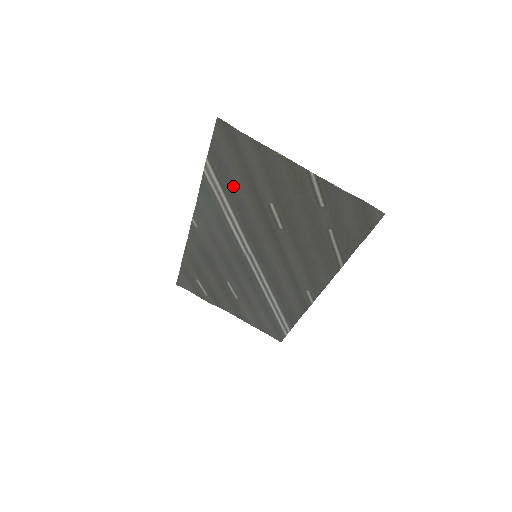
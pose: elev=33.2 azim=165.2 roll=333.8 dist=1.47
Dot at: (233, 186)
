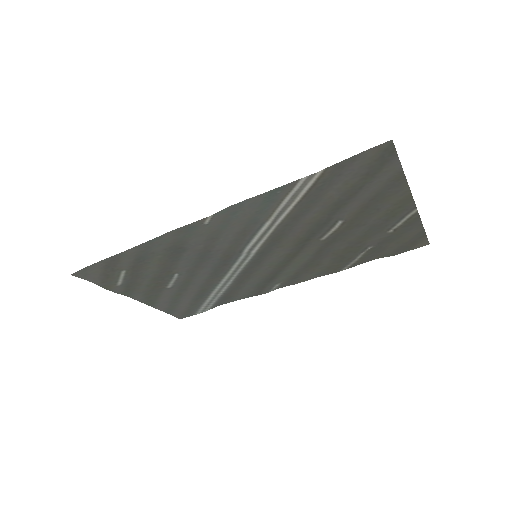
Dot at: (317, 199)
